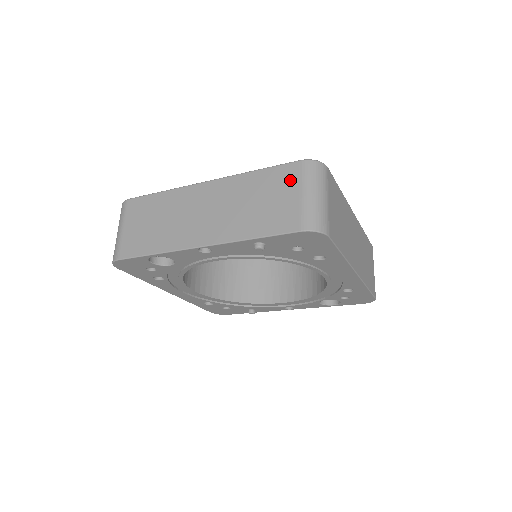
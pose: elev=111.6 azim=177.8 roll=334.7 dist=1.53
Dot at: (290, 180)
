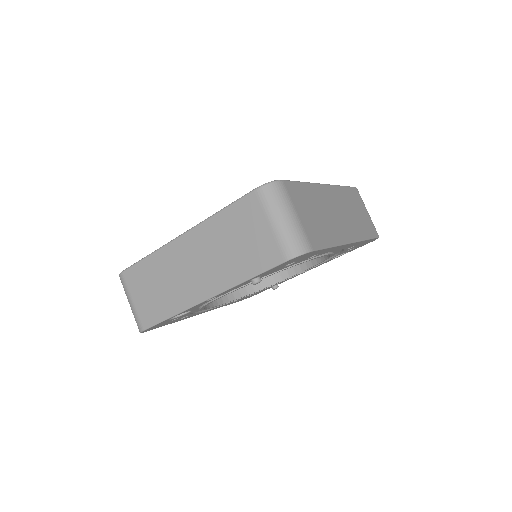
Dot at: (254, 213)
